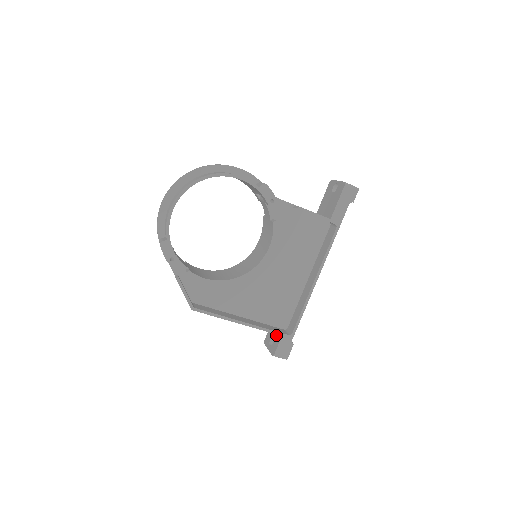
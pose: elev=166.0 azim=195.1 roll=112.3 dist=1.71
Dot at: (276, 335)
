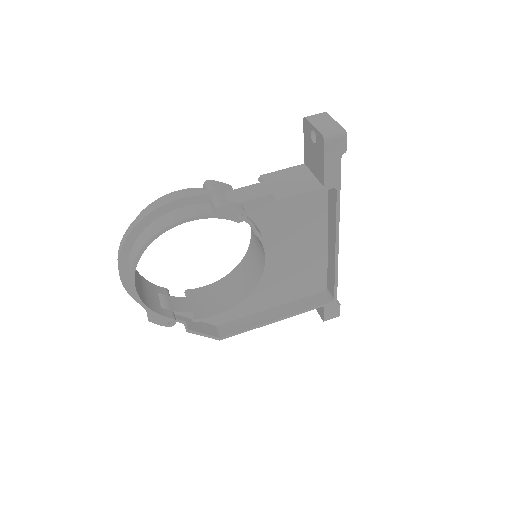
Dot at: occluded
